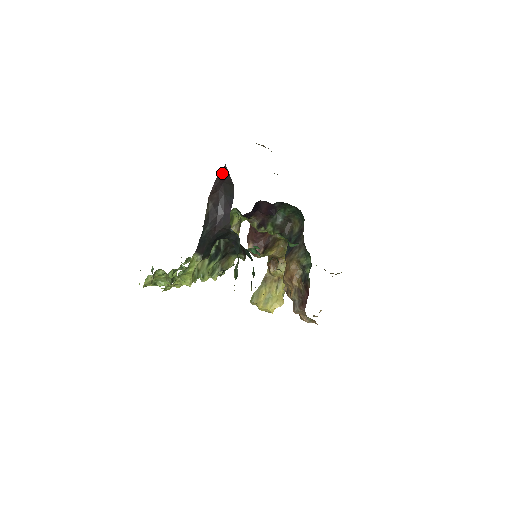
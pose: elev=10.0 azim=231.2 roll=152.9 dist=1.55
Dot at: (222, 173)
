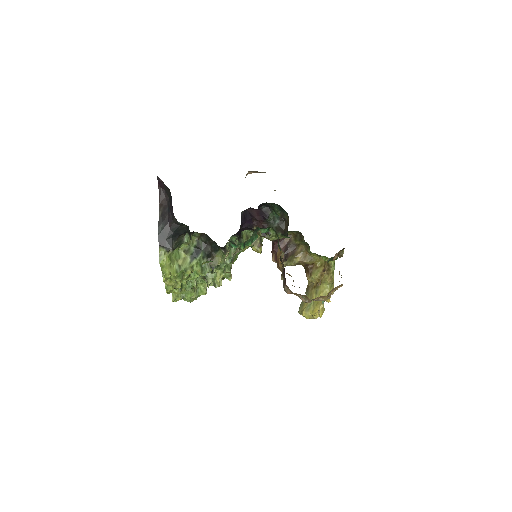
Dot at: (159, 183)
